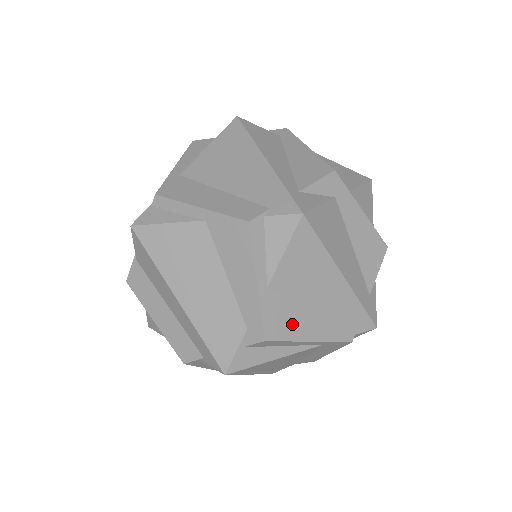
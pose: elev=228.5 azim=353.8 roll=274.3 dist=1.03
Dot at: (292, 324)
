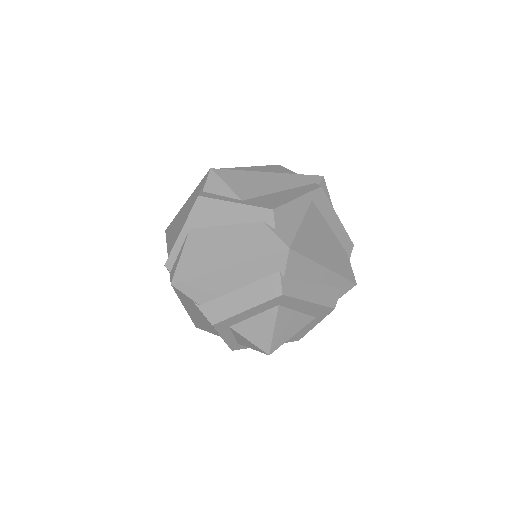
Dot at: (277, 200)
